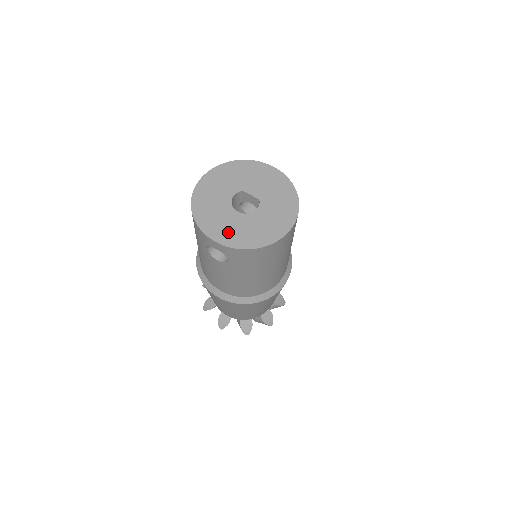
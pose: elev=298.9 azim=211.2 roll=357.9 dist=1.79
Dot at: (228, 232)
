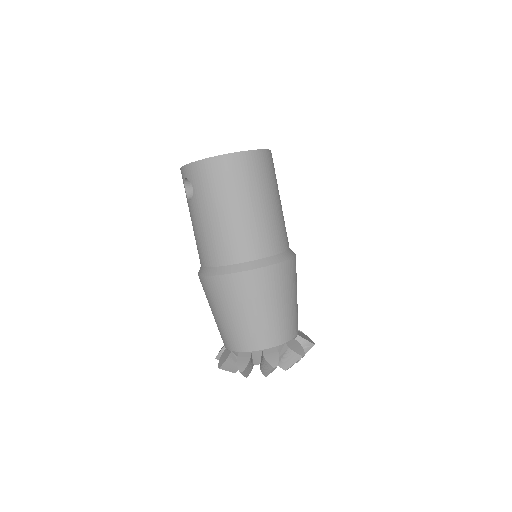
Dot at: occluded
